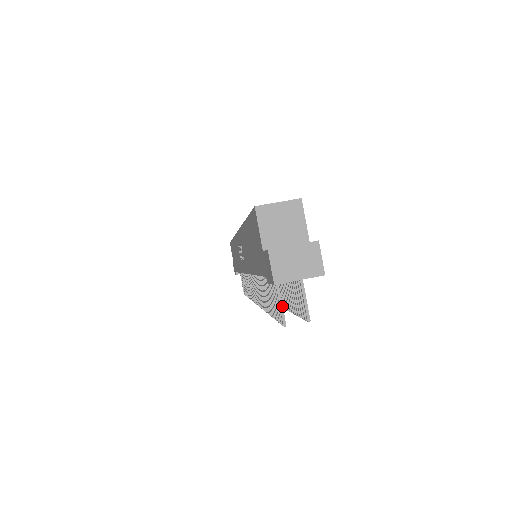
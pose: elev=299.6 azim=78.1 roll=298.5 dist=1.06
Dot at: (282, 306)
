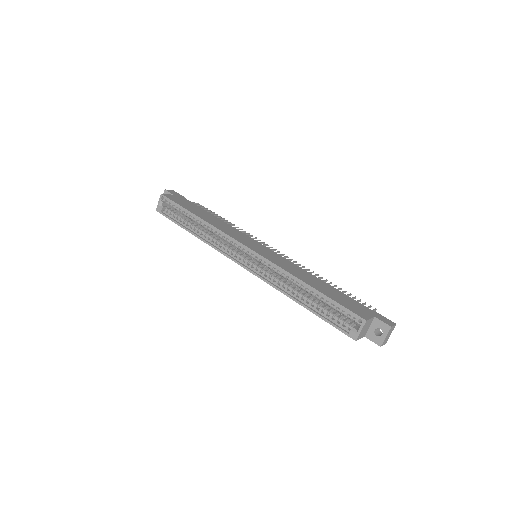
Dot at: occluded
